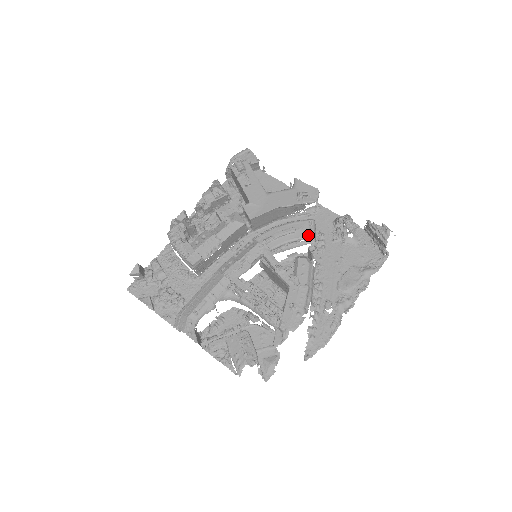
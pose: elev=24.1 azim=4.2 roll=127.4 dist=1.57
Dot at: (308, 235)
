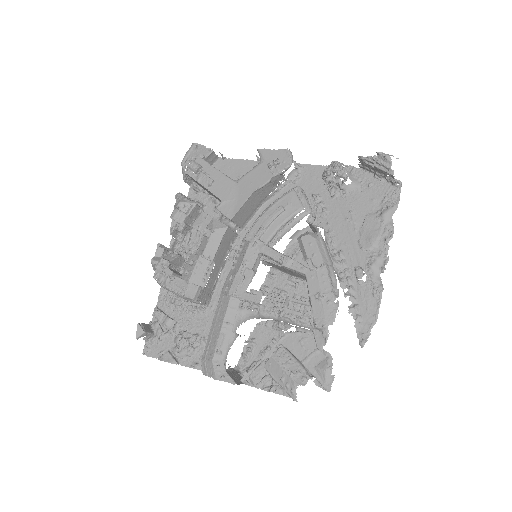
Dot at: (300, 207)
